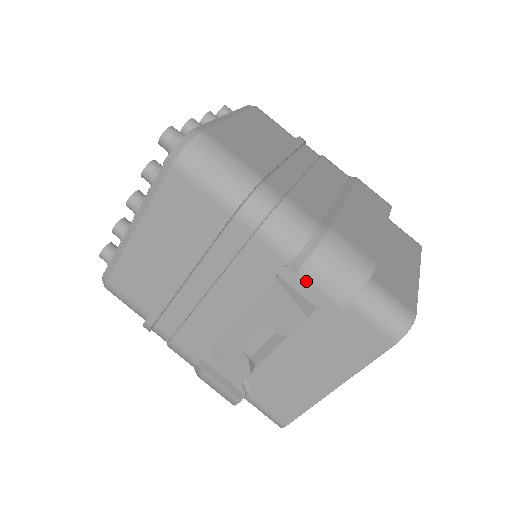
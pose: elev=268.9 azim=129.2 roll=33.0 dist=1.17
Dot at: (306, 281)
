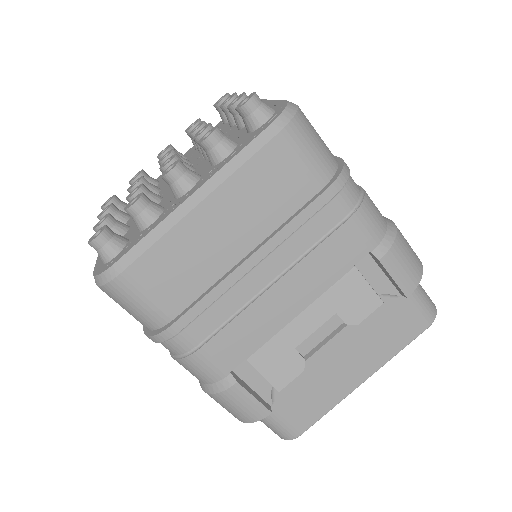
Dot at: (387, 268)
